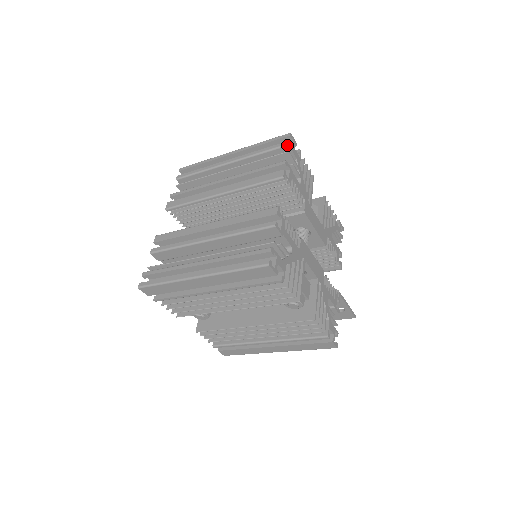
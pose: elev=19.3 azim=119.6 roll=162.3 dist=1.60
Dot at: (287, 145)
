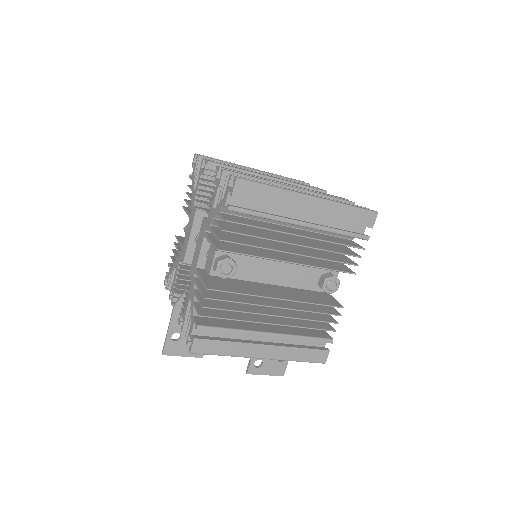
Dot at: (309, 184)
